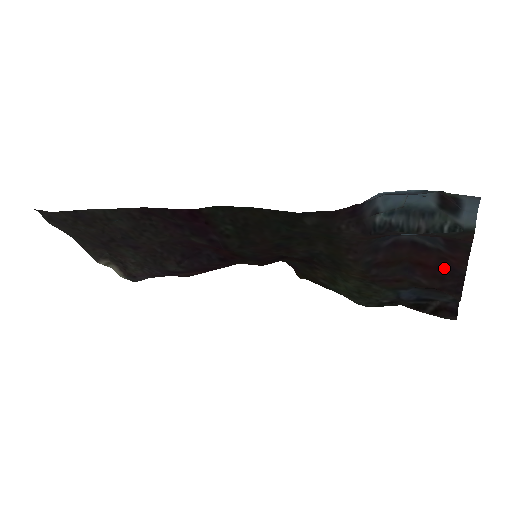
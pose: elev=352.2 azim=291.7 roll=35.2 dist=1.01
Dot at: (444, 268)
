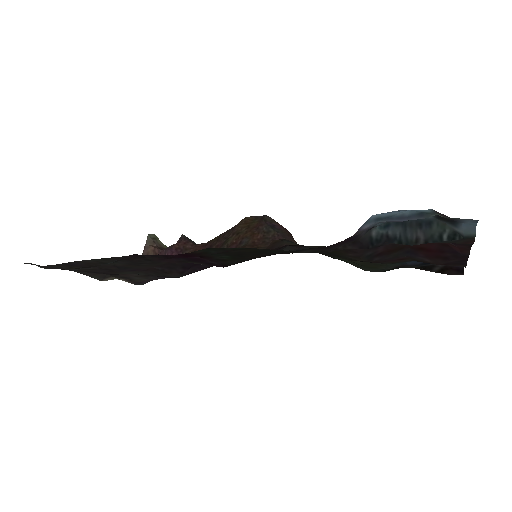
Dot at: (447, 251)
